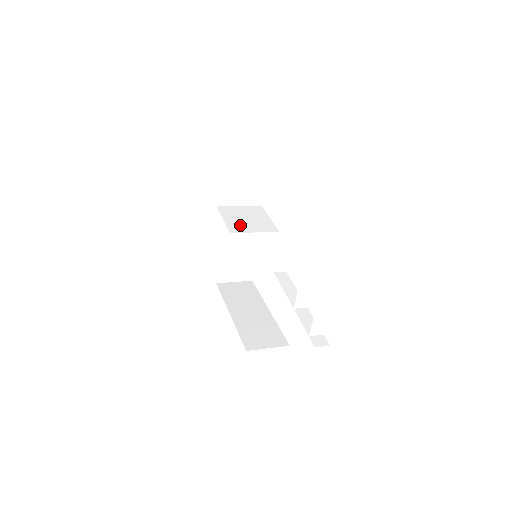
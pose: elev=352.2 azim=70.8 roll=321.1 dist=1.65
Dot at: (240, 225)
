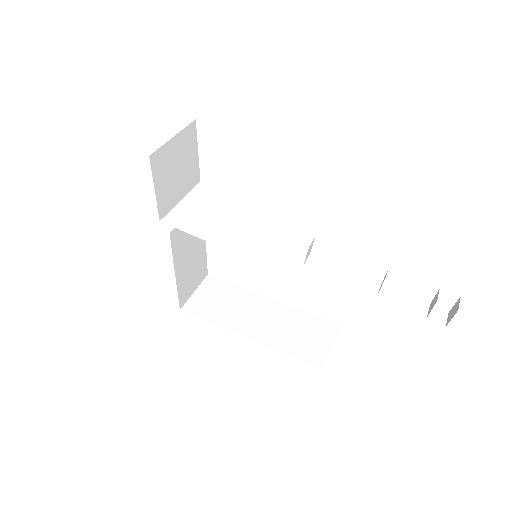
Dot at: (229, 233)
